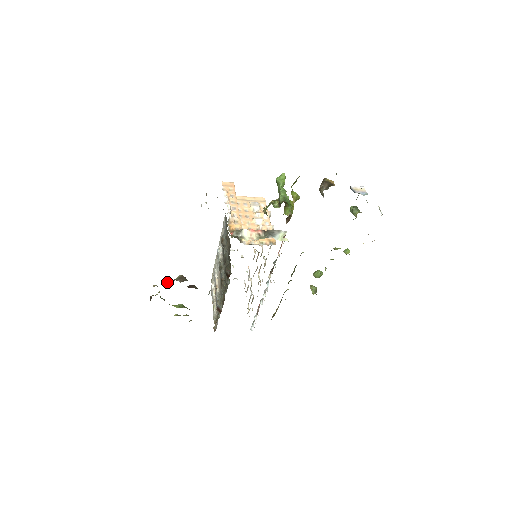
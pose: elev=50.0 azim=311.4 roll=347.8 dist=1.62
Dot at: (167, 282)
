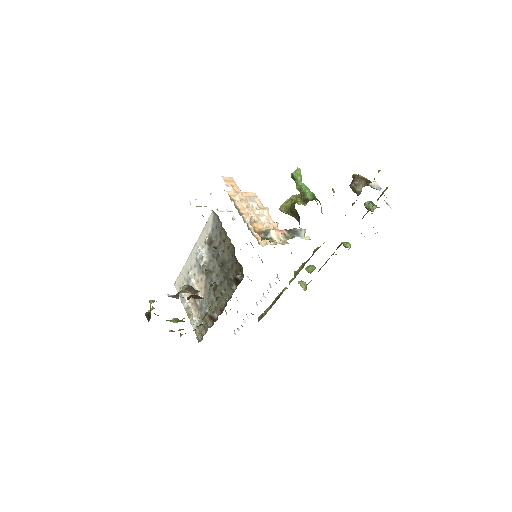
Dot at: (172, 295)
